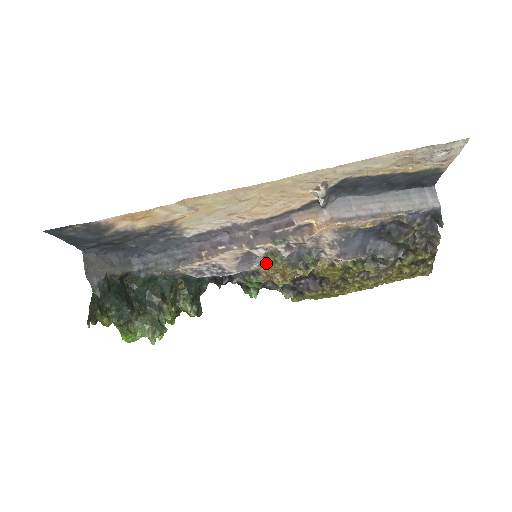
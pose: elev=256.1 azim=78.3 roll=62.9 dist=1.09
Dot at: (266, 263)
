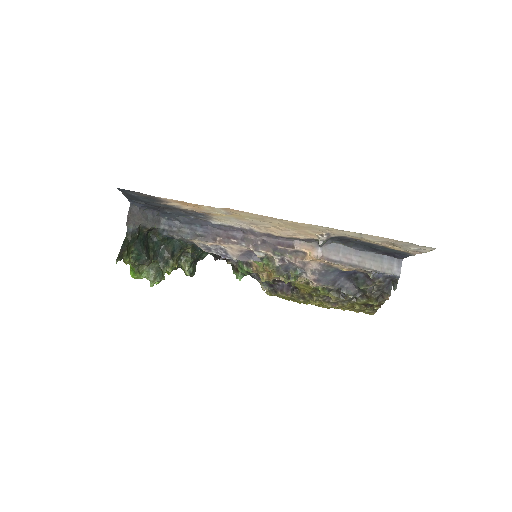
Dot at: (260, 262)
